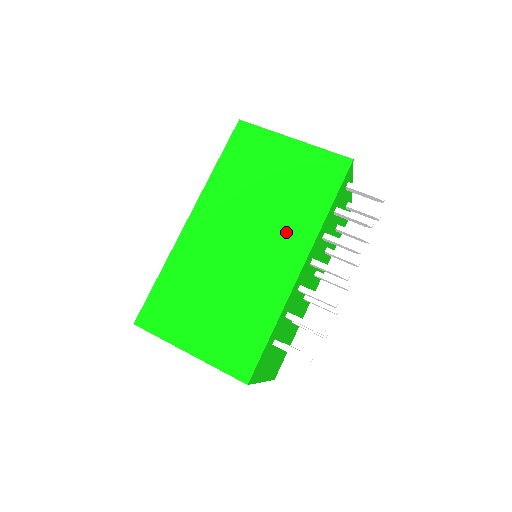
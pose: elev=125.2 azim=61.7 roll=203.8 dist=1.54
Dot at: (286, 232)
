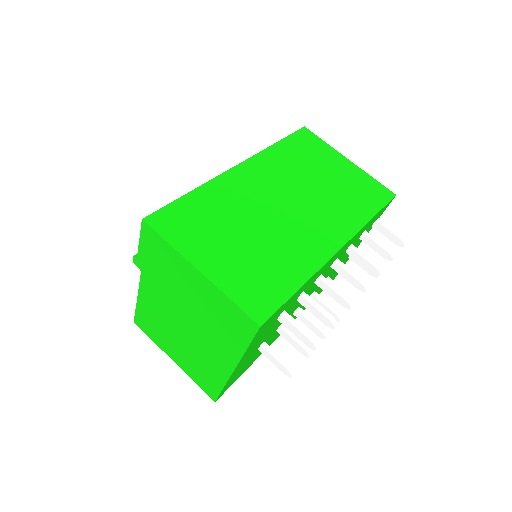
Dot at: (330, 216)
